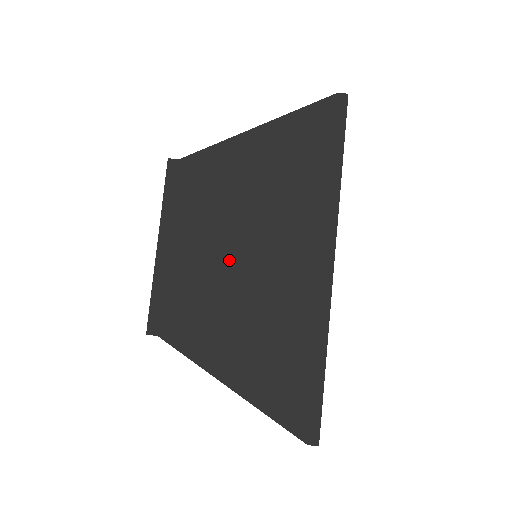
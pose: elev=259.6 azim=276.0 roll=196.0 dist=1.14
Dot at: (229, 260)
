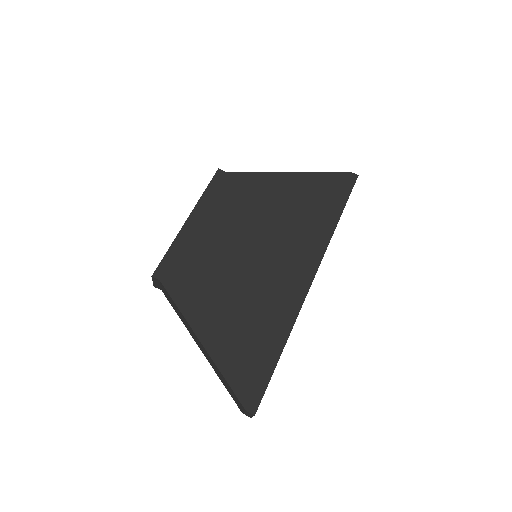
Dot at: (236, 248)
